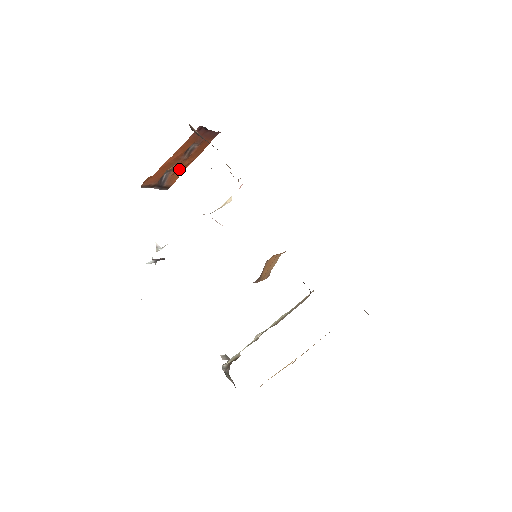
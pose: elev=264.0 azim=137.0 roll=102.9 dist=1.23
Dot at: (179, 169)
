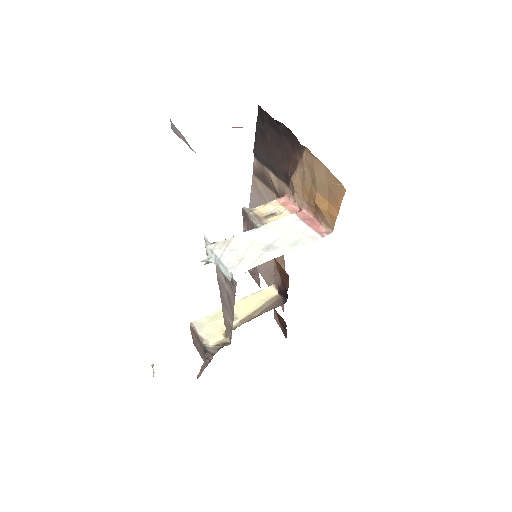
Dot at: occluded
